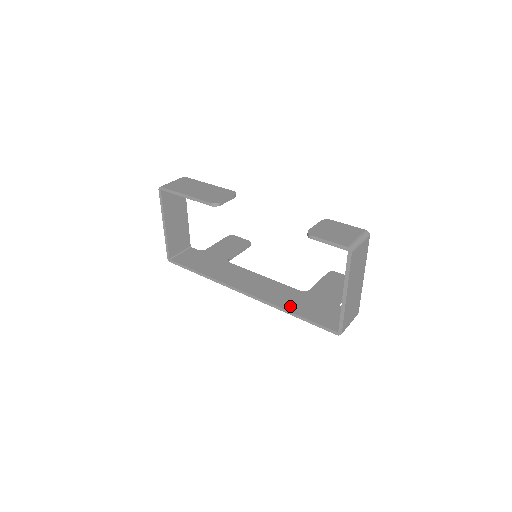
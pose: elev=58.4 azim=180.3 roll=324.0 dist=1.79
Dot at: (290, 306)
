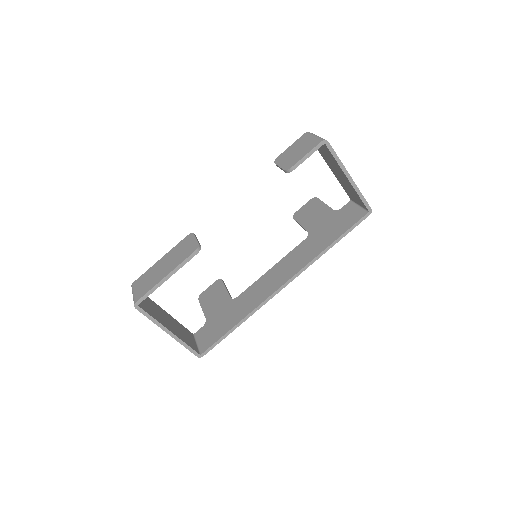
Dot at: (321, 247)
